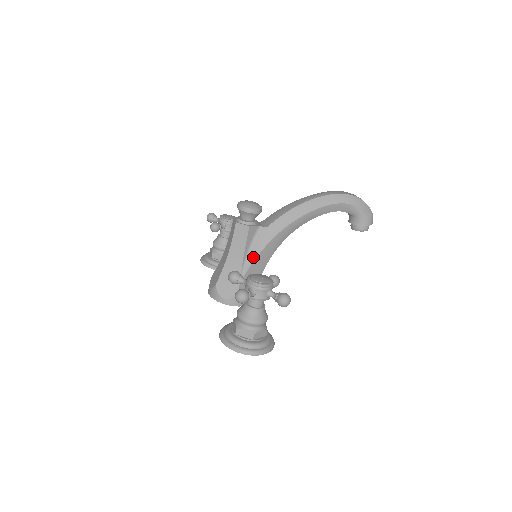
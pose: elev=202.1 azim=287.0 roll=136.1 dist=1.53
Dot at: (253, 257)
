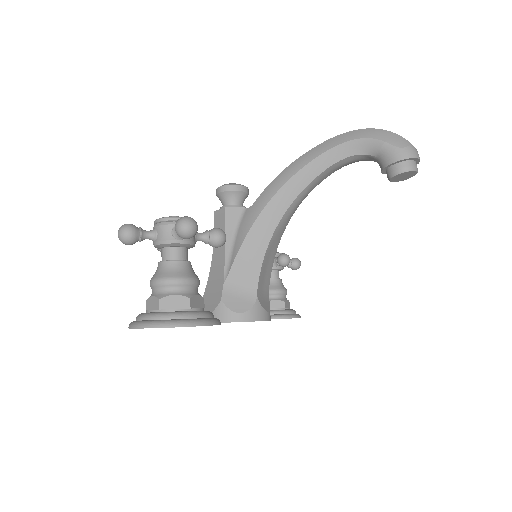
Dot at: (237, 247)
